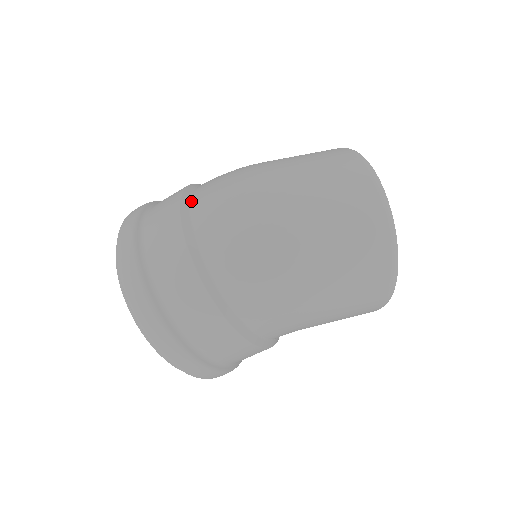
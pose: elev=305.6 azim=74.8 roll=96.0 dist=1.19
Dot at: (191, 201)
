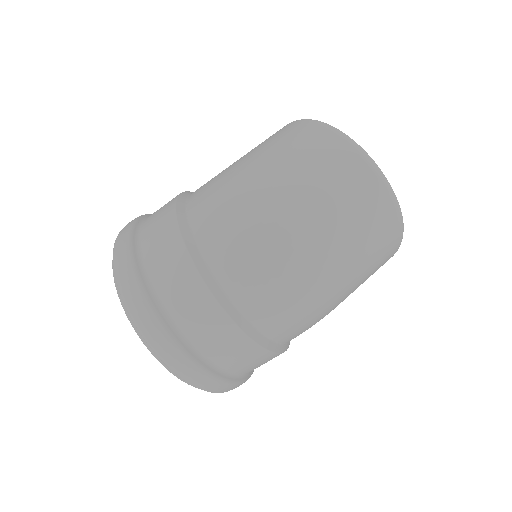
Dot at: (207, 262)
